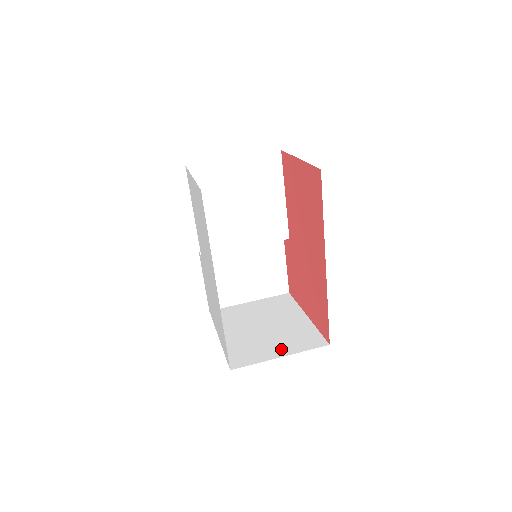
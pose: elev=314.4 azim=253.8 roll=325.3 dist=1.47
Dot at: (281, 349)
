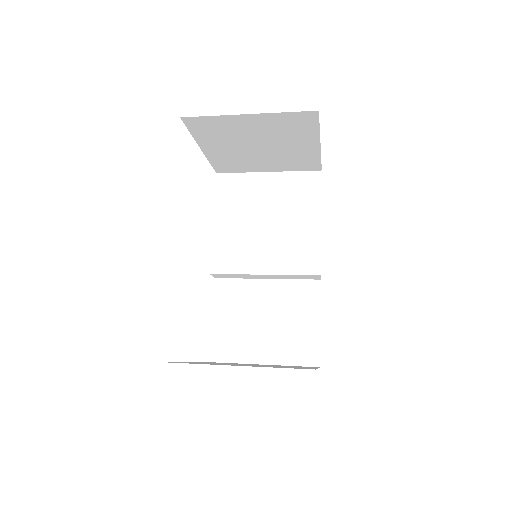
Dot at: occluded
